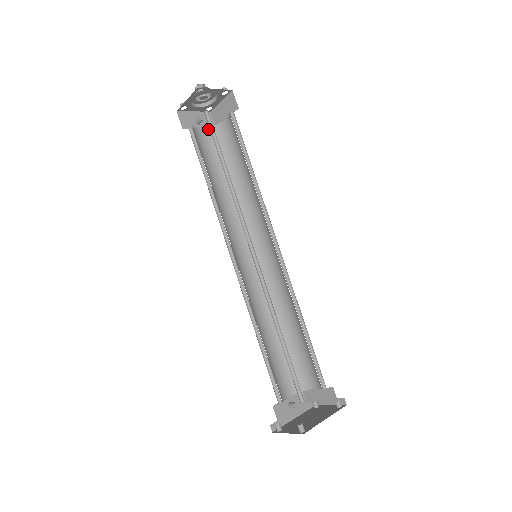
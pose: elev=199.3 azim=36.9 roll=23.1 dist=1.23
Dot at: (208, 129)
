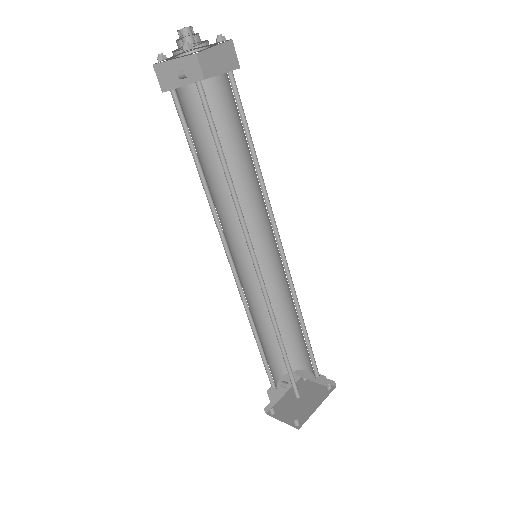
Dot at: (195, 85)
